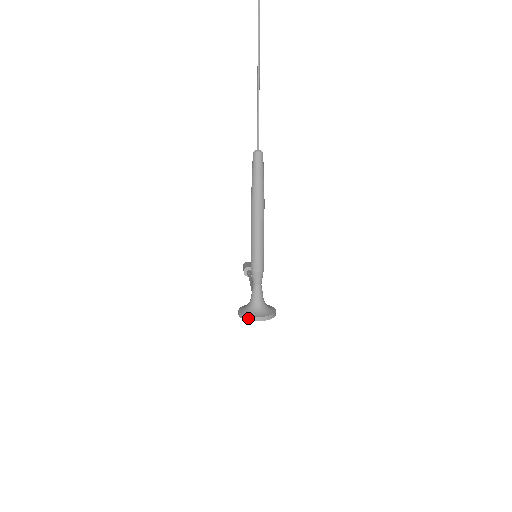
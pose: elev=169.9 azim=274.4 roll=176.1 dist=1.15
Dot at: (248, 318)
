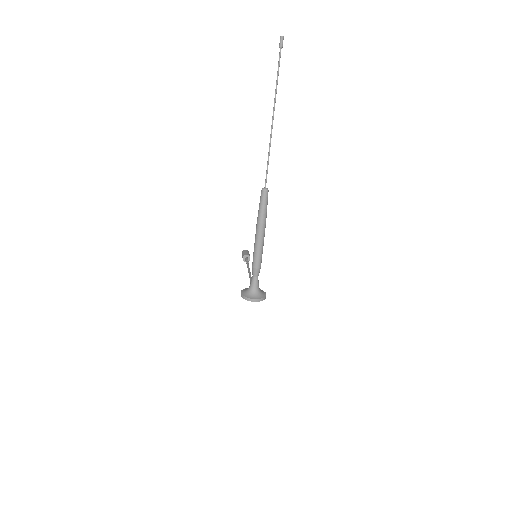
Dot at: (247, 299)
